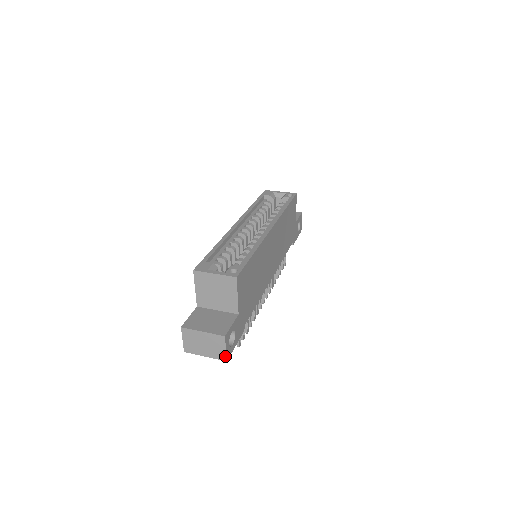
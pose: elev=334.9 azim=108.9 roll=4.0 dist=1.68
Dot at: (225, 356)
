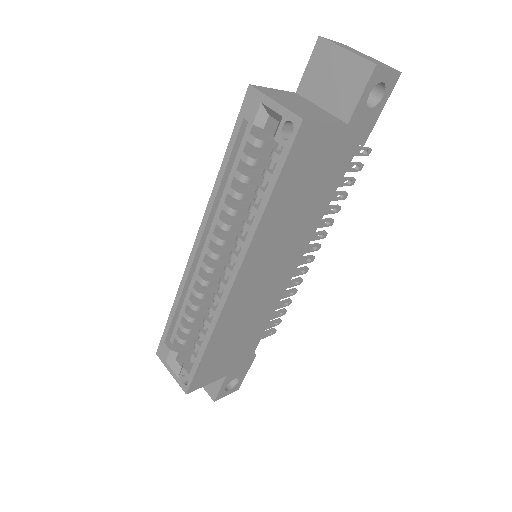
Dot at: (233, 391)
